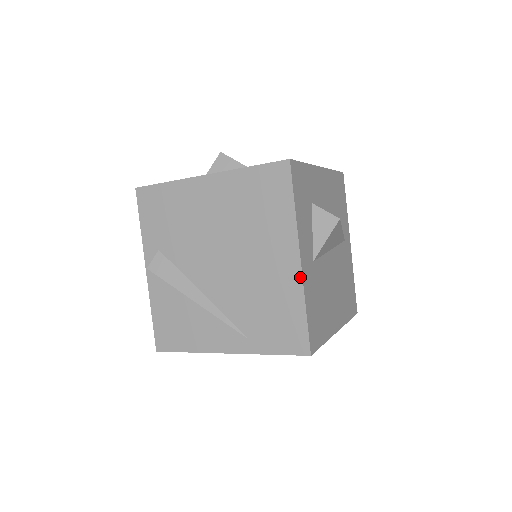
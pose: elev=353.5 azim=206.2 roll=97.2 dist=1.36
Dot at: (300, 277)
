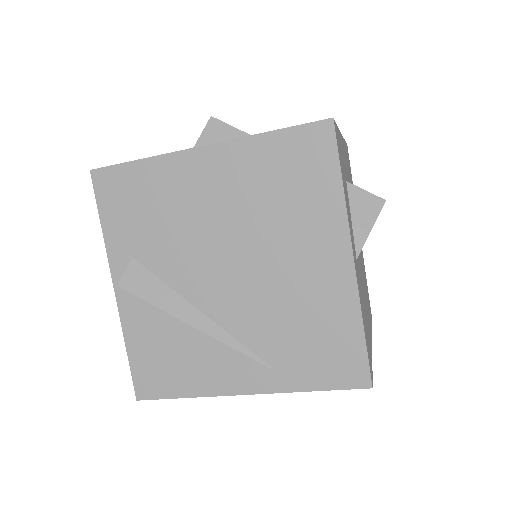
Dot at: (354, 283)
